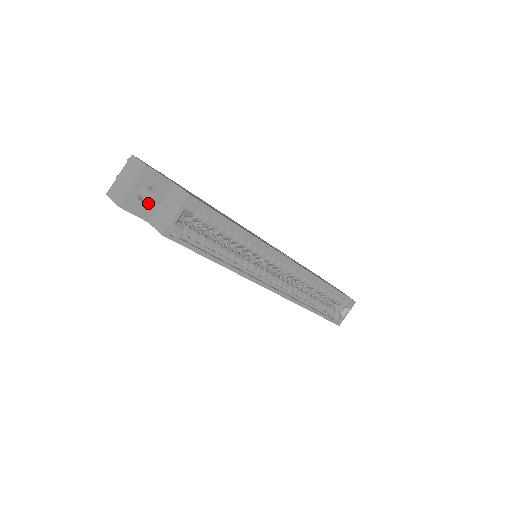
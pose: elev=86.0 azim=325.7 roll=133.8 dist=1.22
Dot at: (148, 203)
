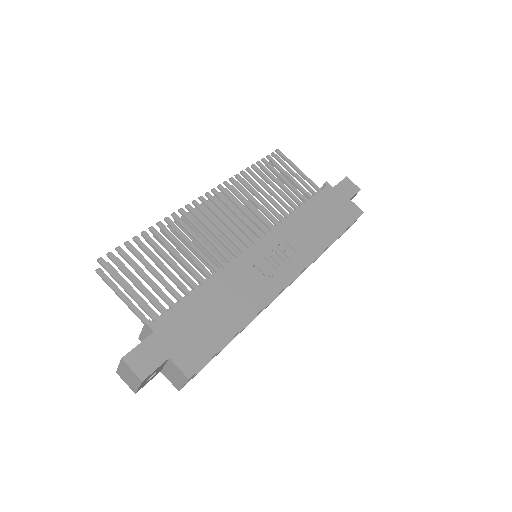
Dot at: (155, 374)
